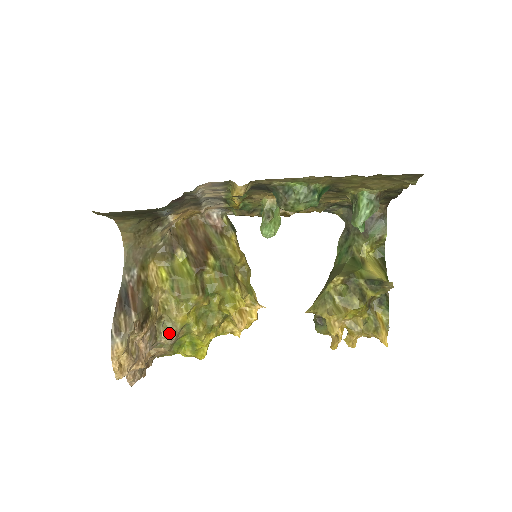
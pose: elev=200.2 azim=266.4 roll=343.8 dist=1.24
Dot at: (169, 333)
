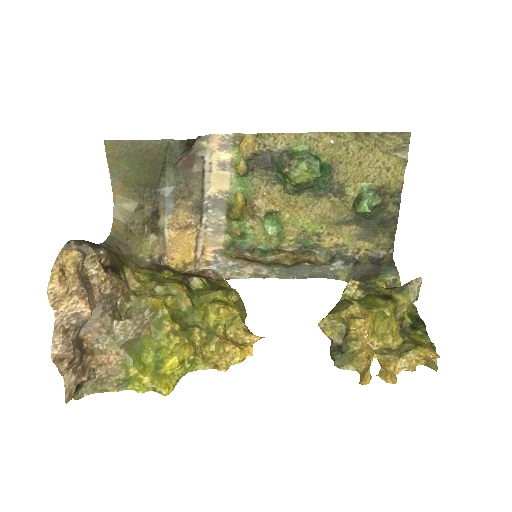
Dot at: (133, 316)
